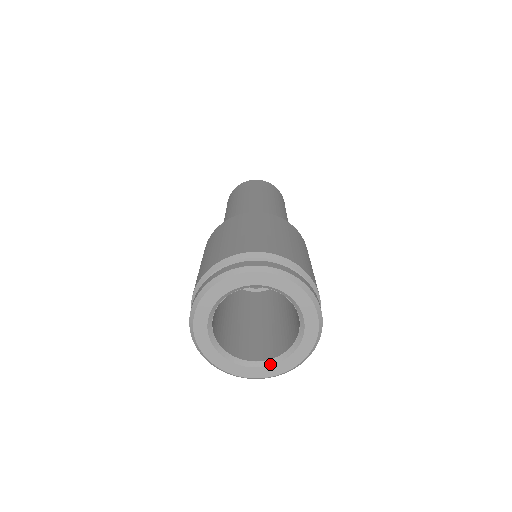
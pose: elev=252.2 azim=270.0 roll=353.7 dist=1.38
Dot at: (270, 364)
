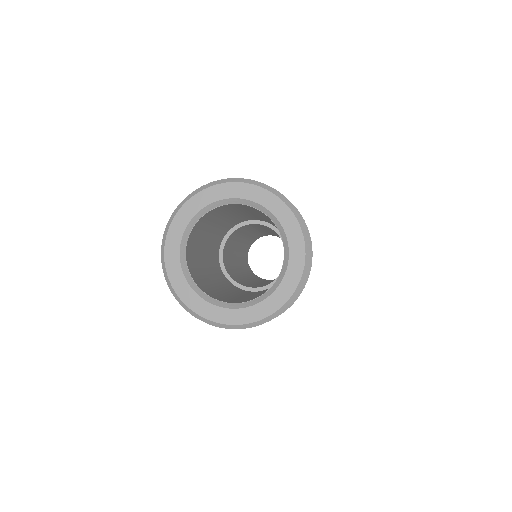
Dot at: (230, 307)
